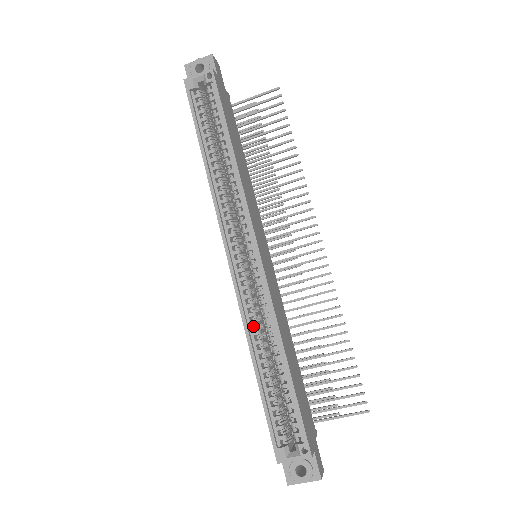
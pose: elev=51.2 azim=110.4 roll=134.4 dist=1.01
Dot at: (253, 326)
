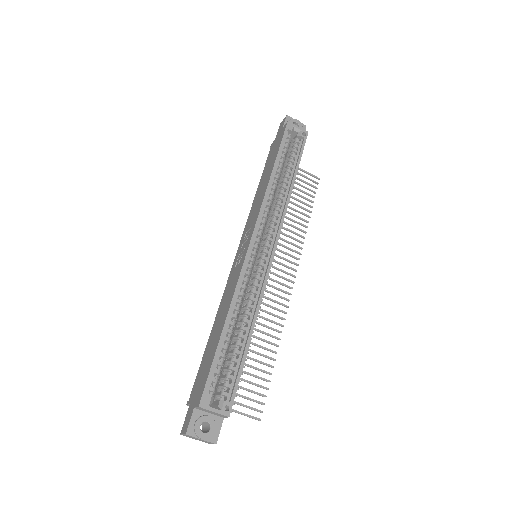
Dot at: (236, 296)
